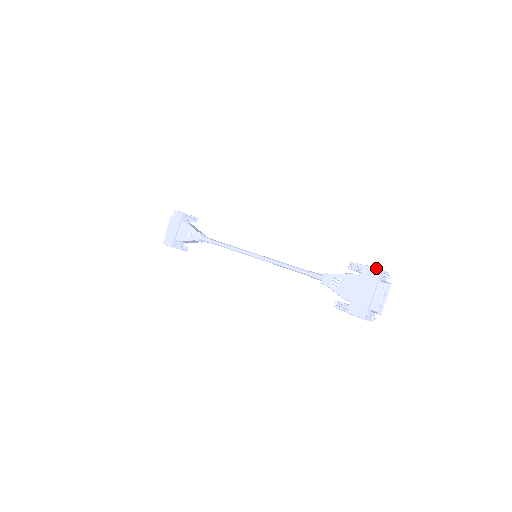
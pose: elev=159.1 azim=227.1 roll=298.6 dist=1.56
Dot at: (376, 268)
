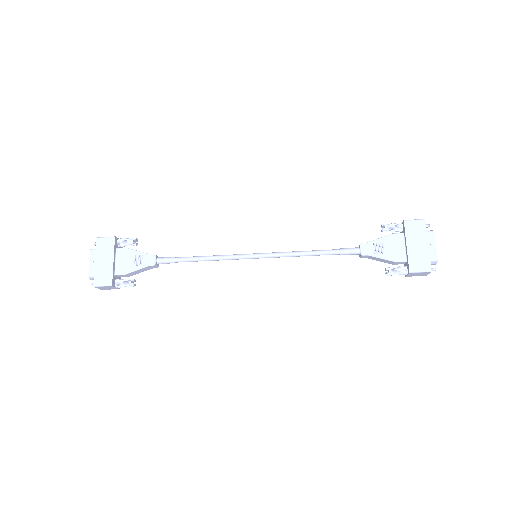
Dot at: (419, 219)
